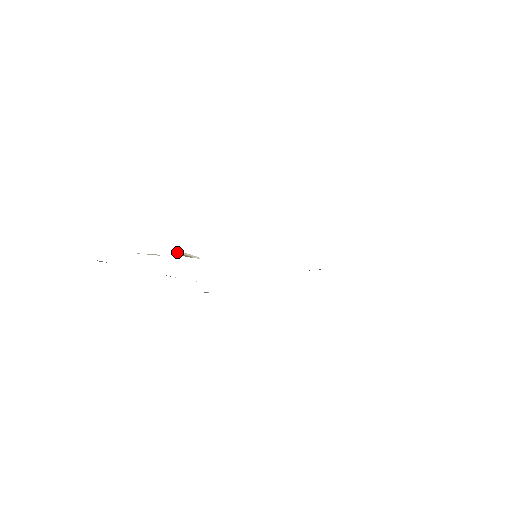
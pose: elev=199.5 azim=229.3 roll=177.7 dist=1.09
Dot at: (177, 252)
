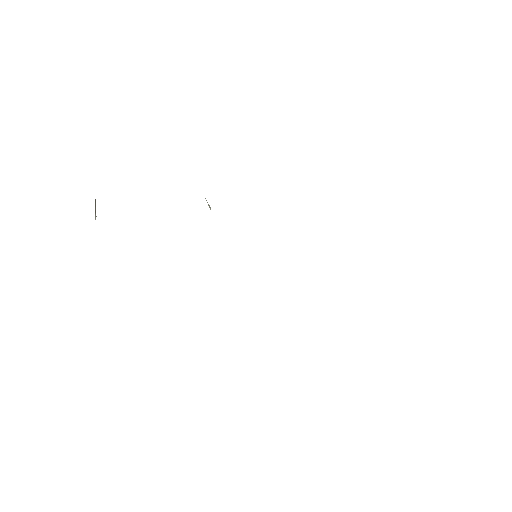
Dot at: (95, 201)
